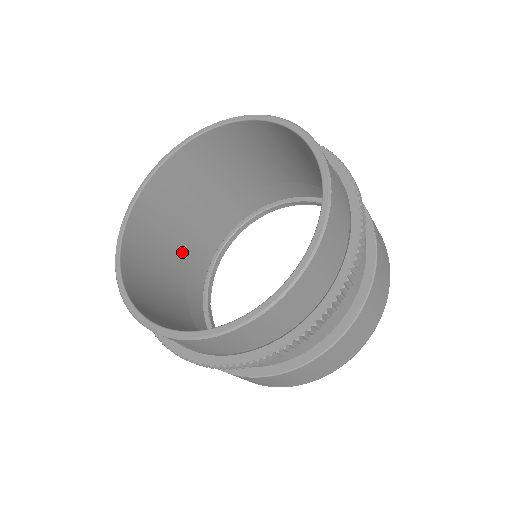
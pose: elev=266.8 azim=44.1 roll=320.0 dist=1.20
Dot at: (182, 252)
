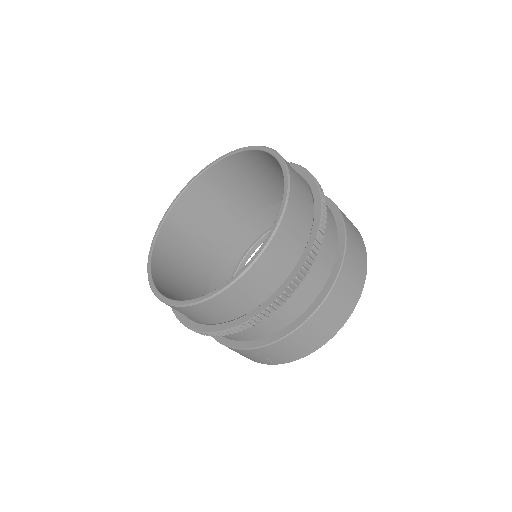
Dot at: occluded
